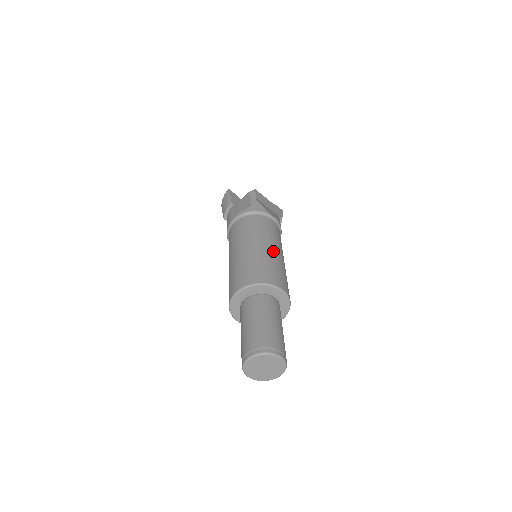
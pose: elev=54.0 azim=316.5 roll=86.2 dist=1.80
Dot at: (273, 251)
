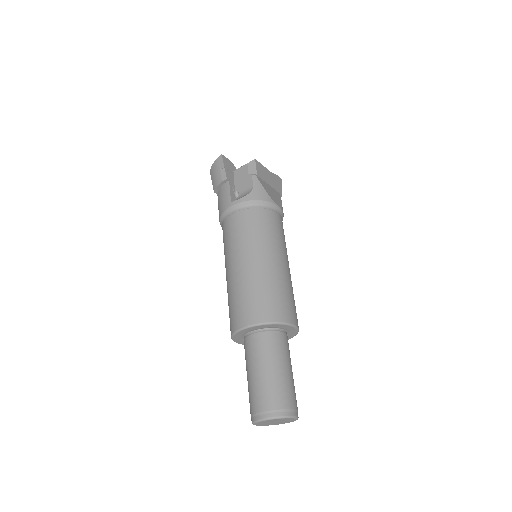
Dot at: (282, 266)
